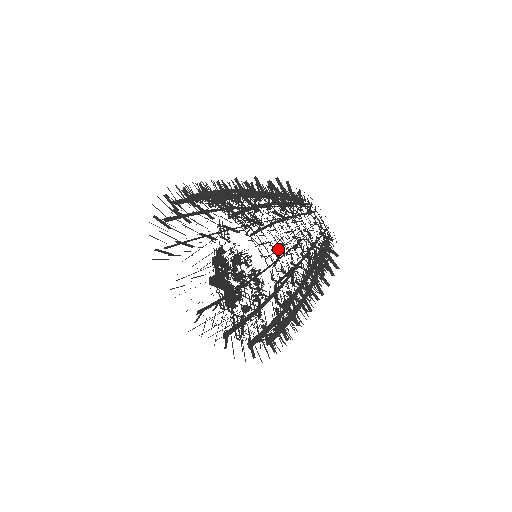
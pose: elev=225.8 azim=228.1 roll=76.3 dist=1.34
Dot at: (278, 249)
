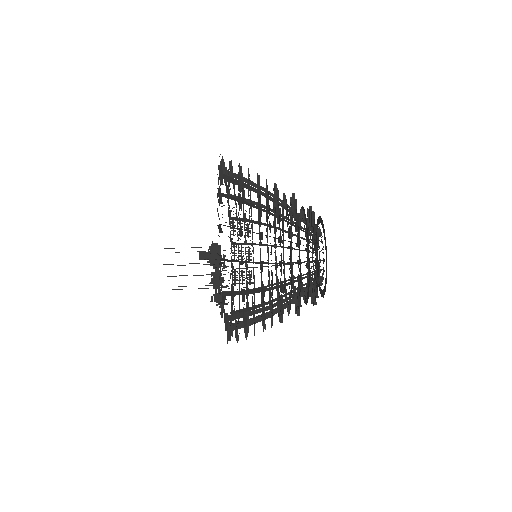
Dot at: occluded
